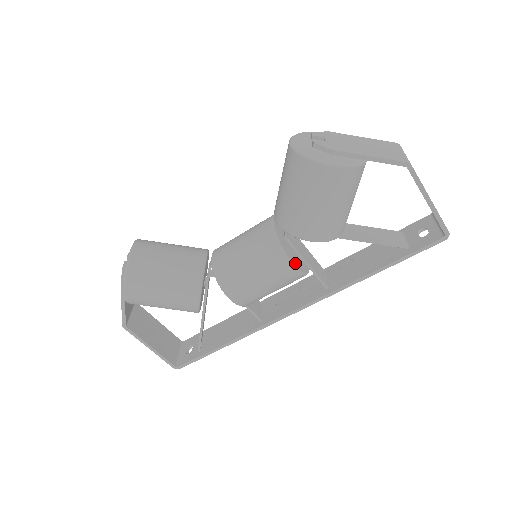
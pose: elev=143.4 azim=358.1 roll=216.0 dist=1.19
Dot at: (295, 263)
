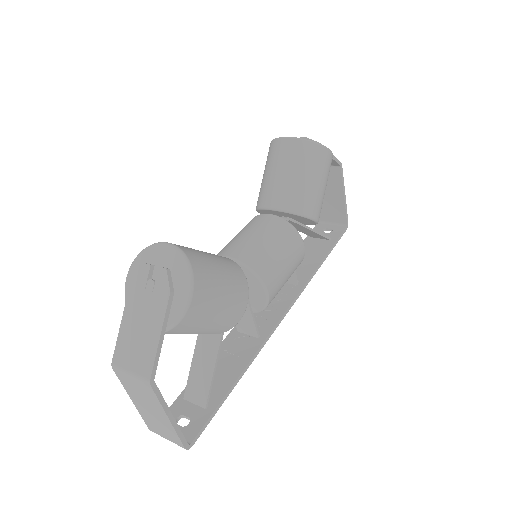
Dot at: occluded
